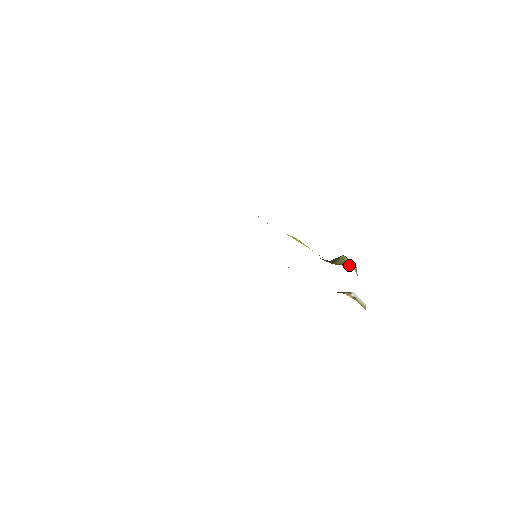
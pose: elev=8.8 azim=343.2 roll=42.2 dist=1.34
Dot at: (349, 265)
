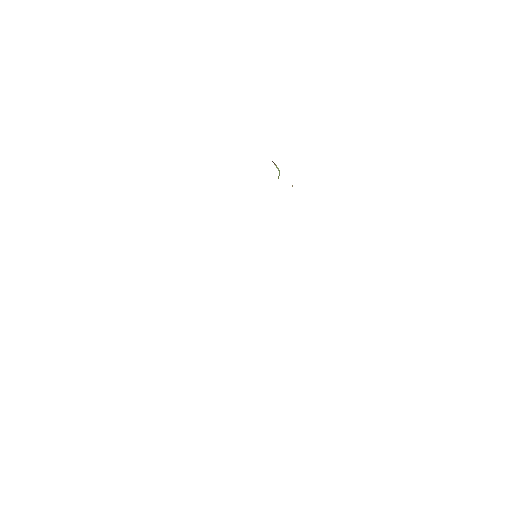
Dot at: occluded
